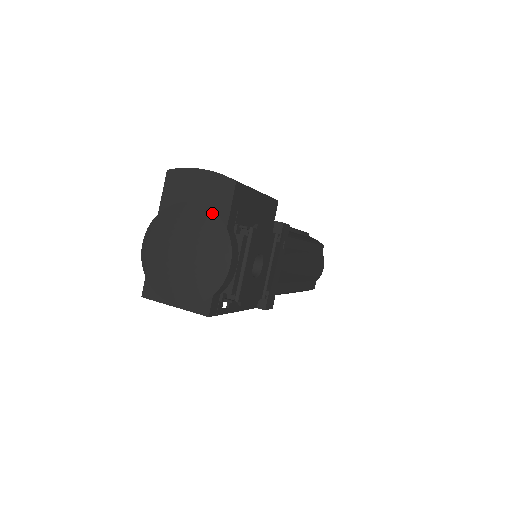
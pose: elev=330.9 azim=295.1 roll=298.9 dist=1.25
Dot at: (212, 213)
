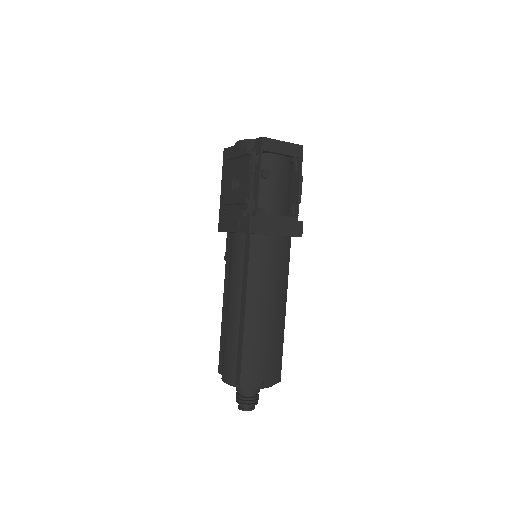
Dot at: occluded
